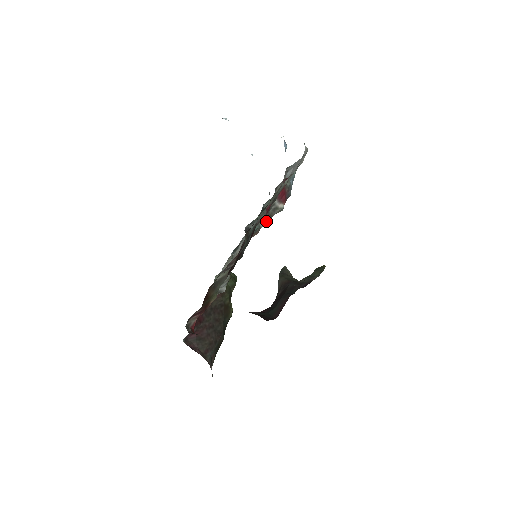
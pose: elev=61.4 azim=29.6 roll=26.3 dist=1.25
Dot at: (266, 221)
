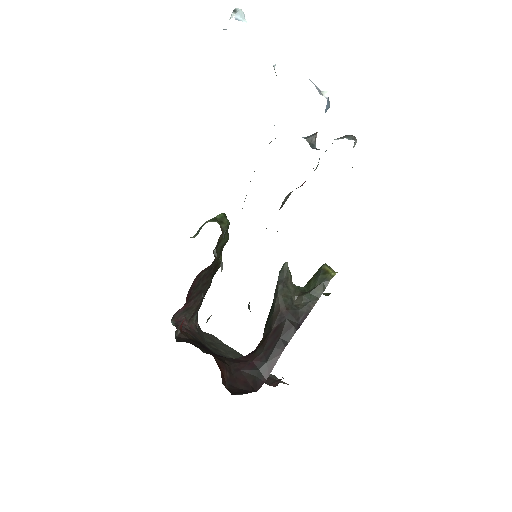
Dot at: occluded
